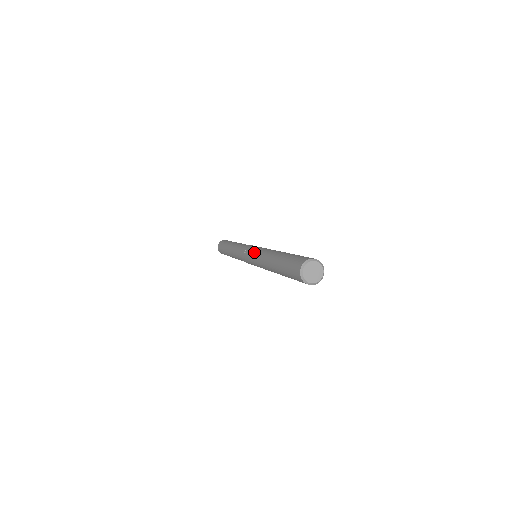
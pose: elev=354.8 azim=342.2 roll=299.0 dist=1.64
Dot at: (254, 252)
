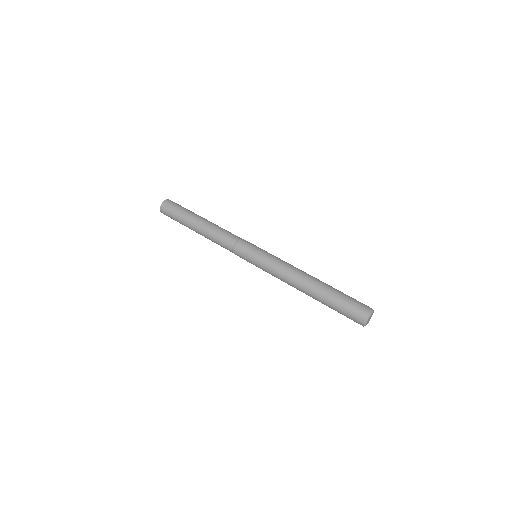
Dot at: (268, 264)
